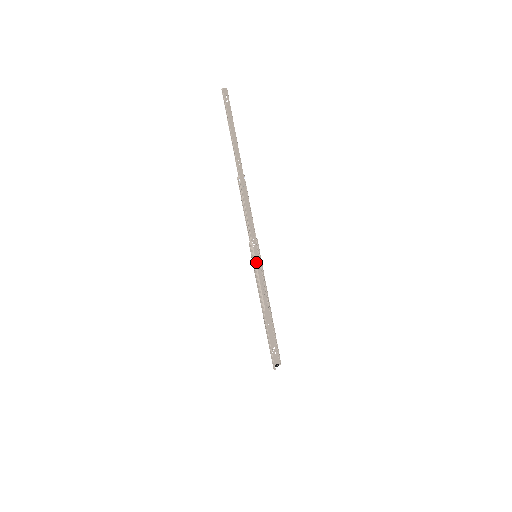
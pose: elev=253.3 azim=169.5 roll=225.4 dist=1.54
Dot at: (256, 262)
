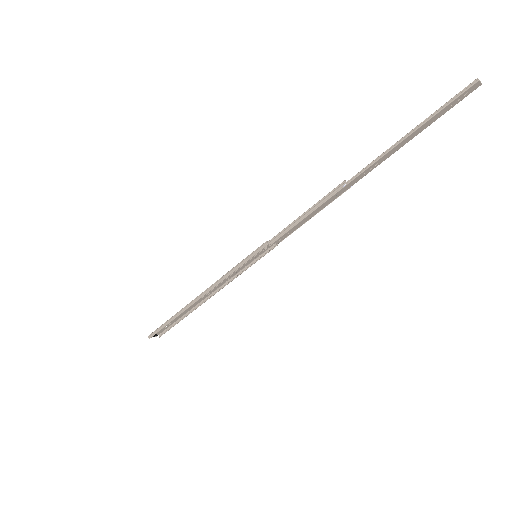
Dot at: (249, 260)
